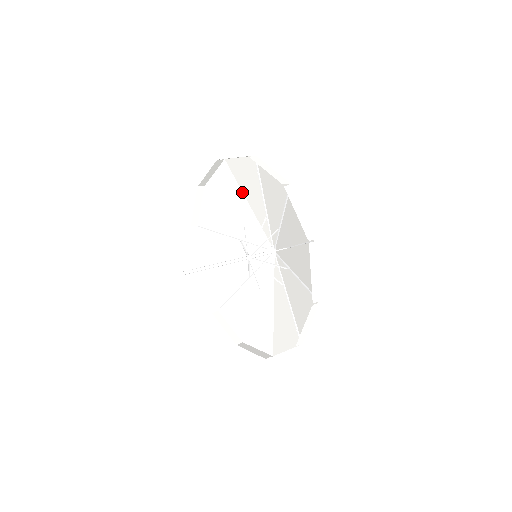
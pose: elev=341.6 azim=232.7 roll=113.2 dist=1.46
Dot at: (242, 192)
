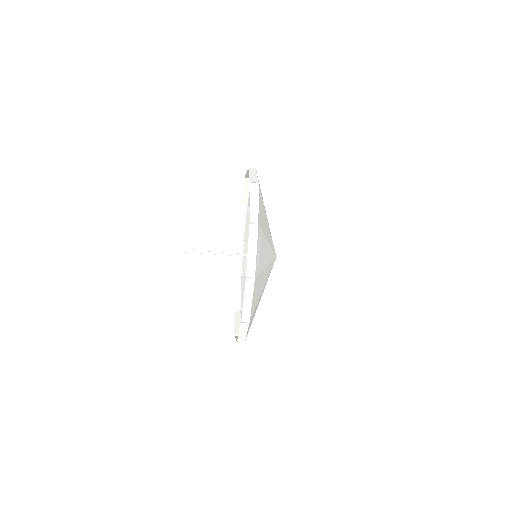
Dot at: occluded
